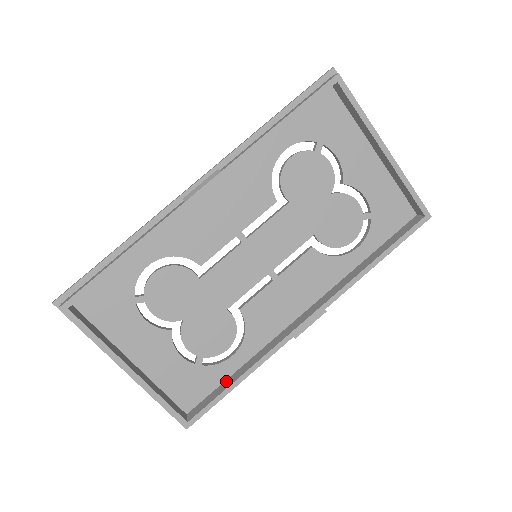
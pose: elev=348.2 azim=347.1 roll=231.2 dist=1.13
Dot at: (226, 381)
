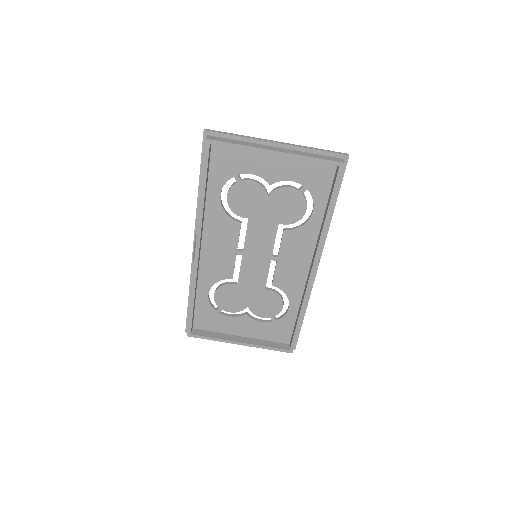
Dot at: (296, 321)
